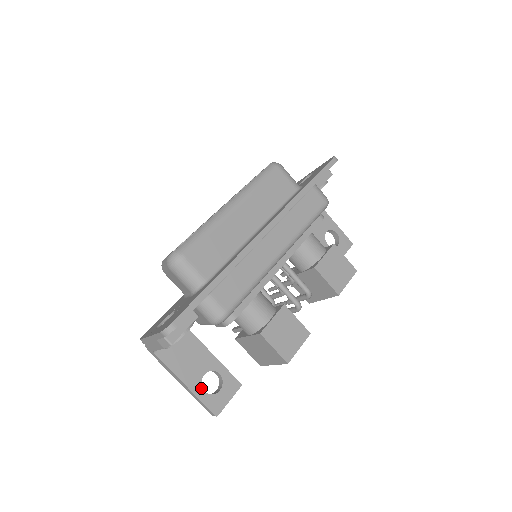
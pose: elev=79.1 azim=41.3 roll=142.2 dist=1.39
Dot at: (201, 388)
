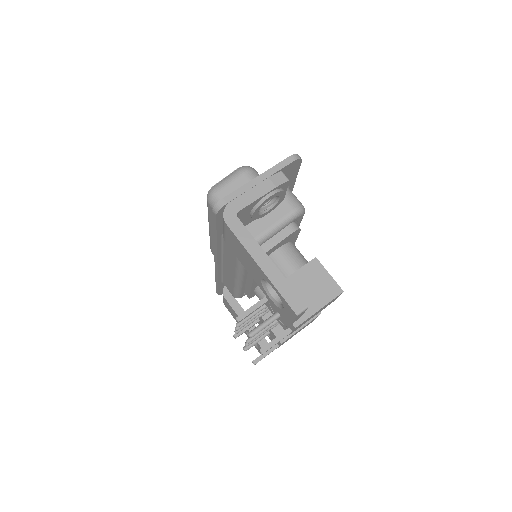
Dot at: occluded
